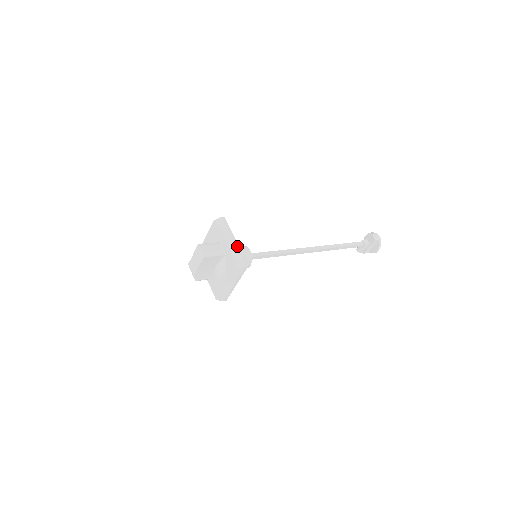
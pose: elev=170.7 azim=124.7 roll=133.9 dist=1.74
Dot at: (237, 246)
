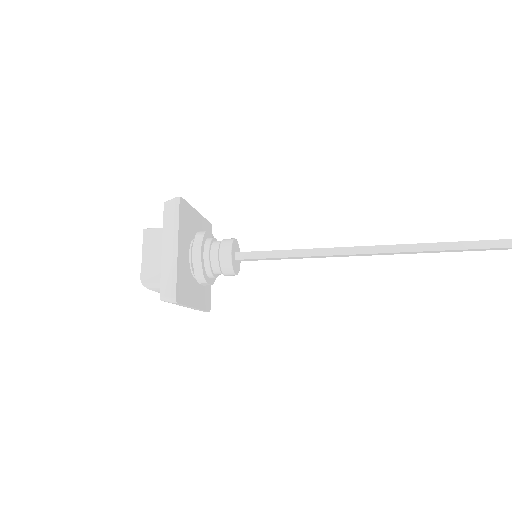
Dot at: occluded
